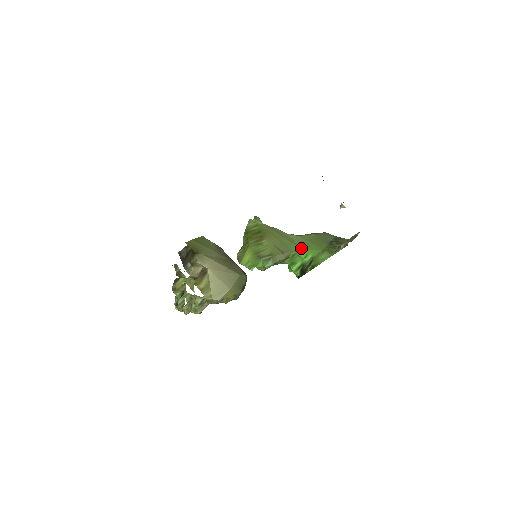
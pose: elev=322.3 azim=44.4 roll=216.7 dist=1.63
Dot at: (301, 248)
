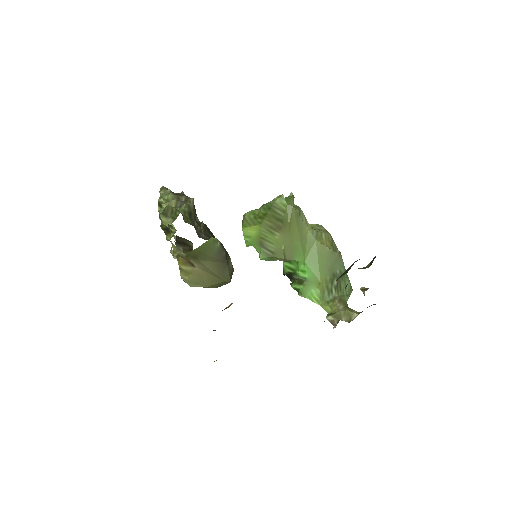
Dot at: (306, 260)
